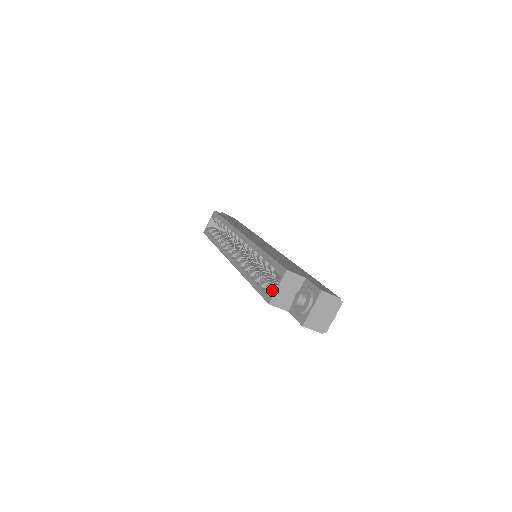
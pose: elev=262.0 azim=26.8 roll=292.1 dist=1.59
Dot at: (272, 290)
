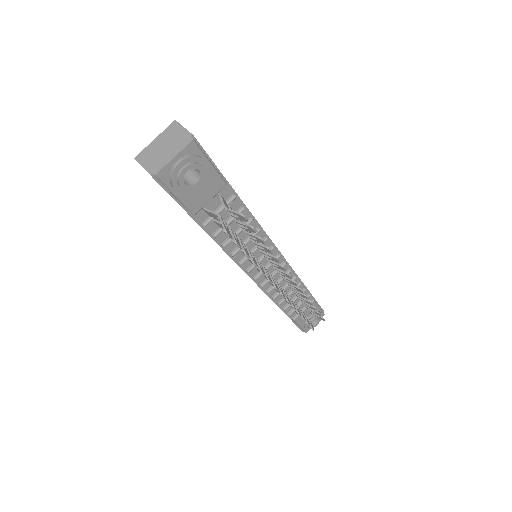
Dot at: occluded
